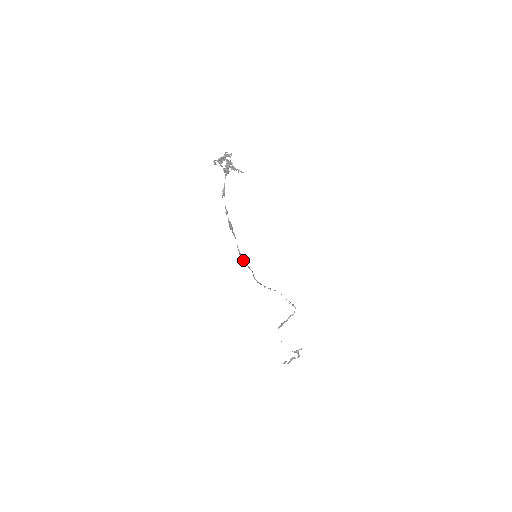
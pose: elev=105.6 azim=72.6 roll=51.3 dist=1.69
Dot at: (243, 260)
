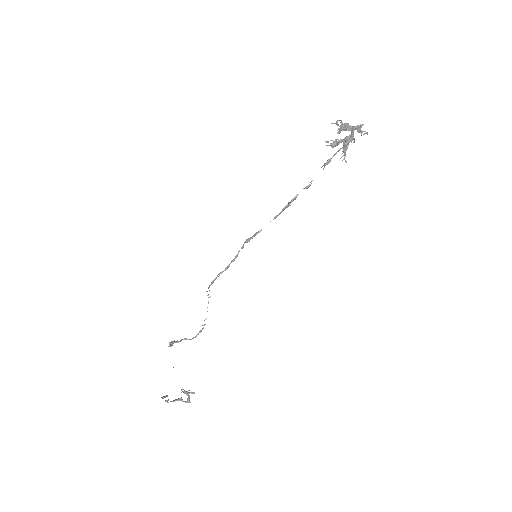
Dot at: occluded
